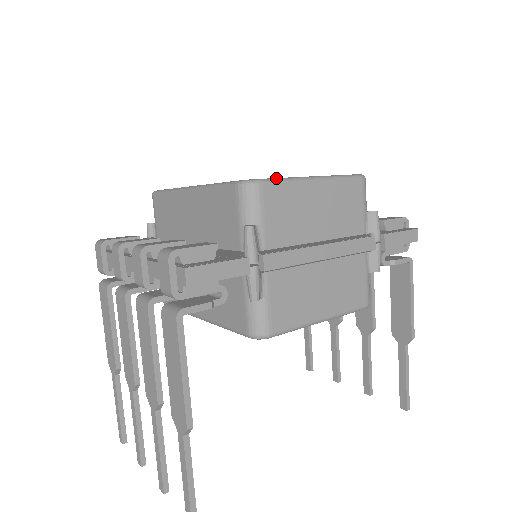
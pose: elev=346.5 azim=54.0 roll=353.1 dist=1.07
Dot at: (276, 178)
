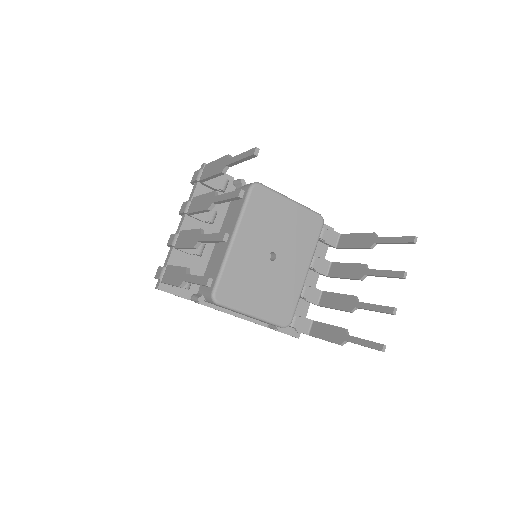
Dot at: occluded
